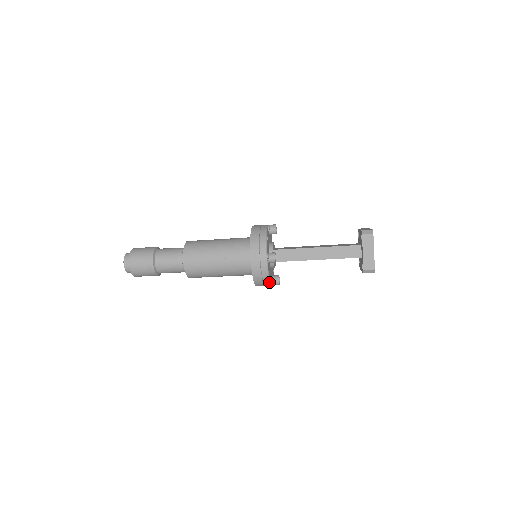
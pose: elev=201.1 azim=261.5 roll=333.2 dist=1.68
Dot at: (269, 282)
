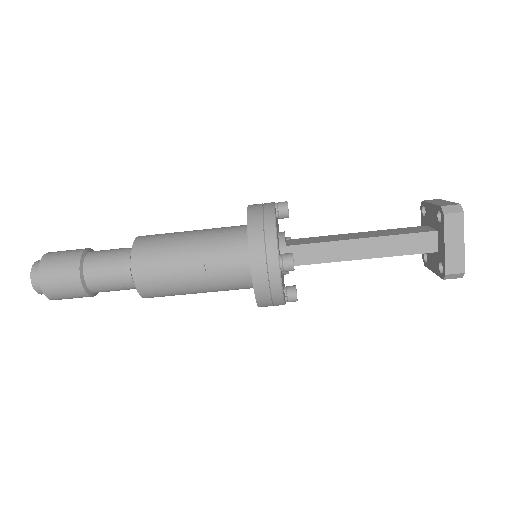
Dot at: (282, 302)
